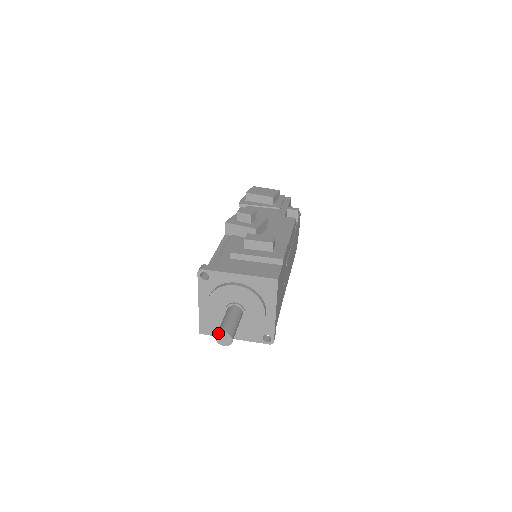
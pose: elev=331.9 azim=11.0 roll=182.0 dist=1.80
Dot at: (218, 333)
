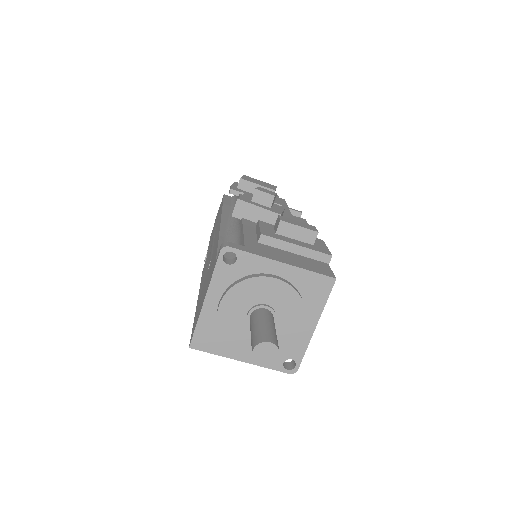
Dot at: (260, 343)
